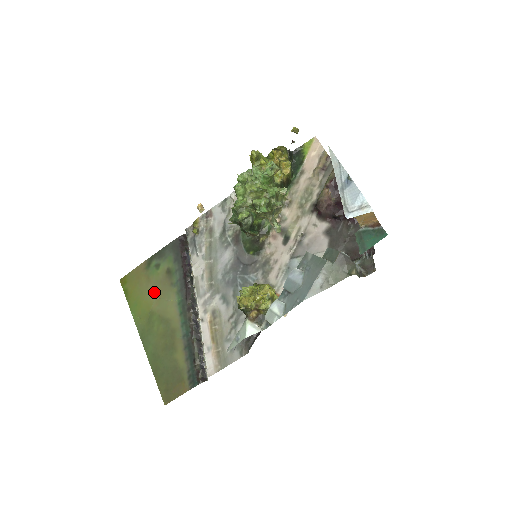
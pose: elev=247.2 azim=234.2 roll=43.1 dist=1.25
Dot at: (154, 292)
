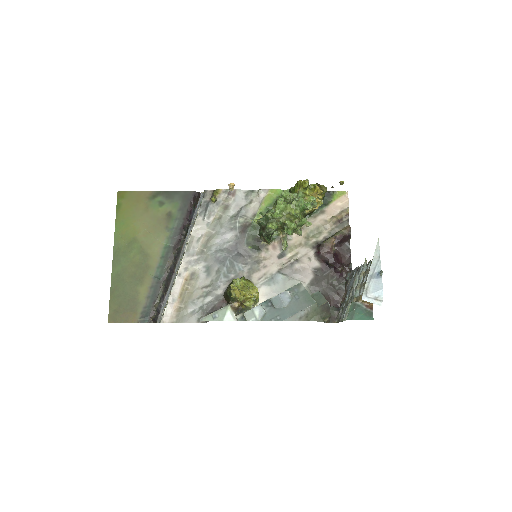
Dot at: (147, 223)
